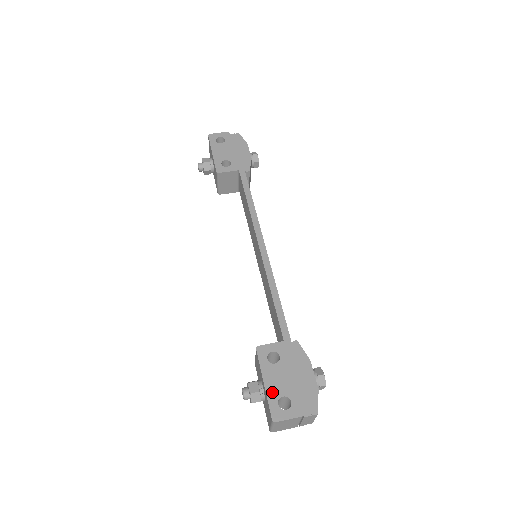
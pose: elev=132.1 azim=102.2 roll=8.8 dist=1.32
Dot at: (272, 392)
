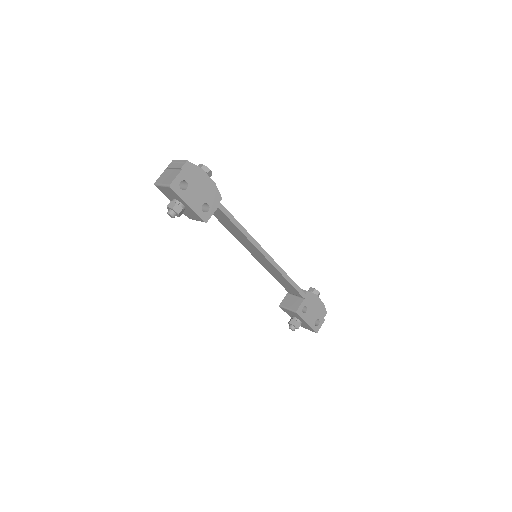
Dot at: (311, 324)
